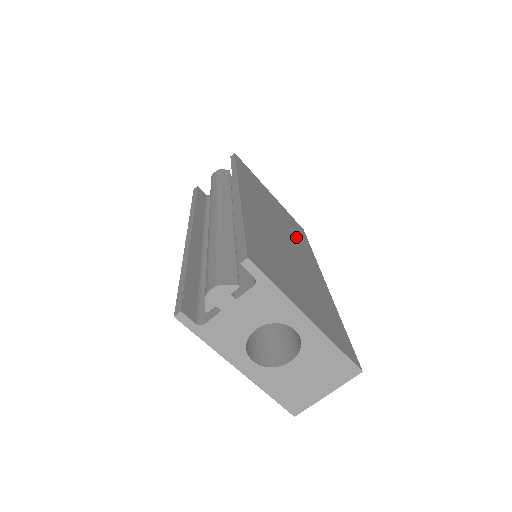
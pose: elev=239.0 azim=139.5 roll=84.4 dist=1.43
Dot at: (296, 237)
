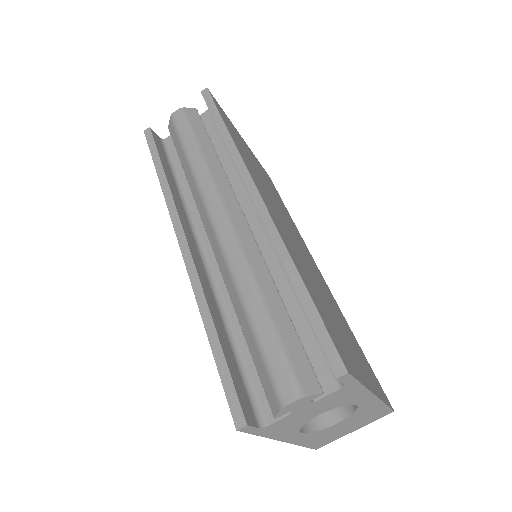
Dot at: (284, 212)
